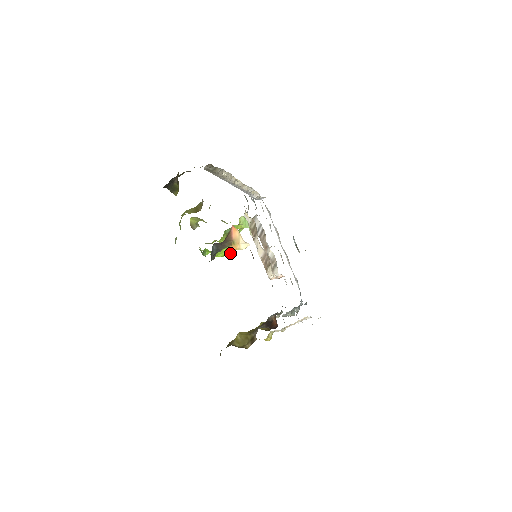
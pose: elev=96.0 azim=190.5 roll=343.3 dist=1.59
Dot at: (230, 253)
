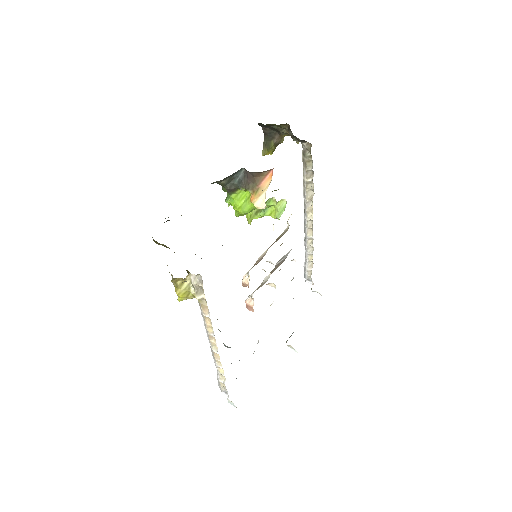
Dot at: (244, 210)
